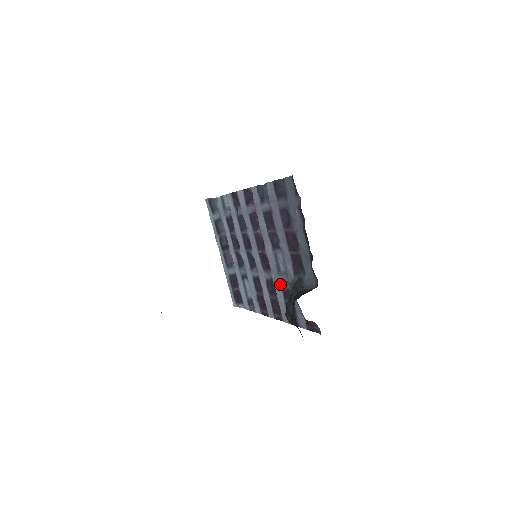
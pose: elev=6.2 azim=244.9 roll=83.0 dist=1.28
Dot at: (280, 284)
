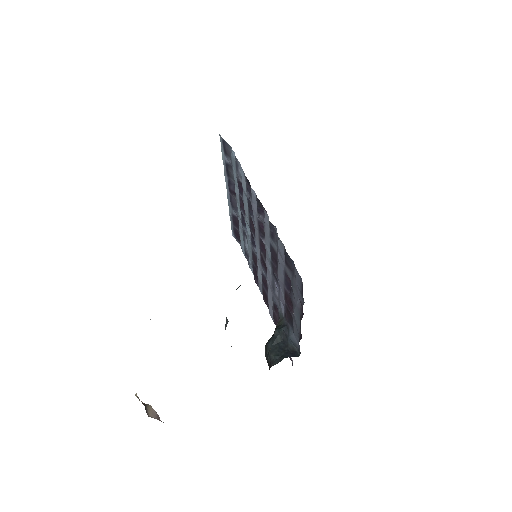
Dot at: (272, 296)
